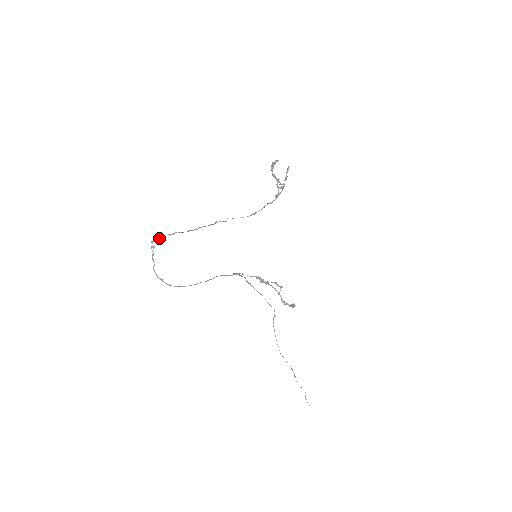
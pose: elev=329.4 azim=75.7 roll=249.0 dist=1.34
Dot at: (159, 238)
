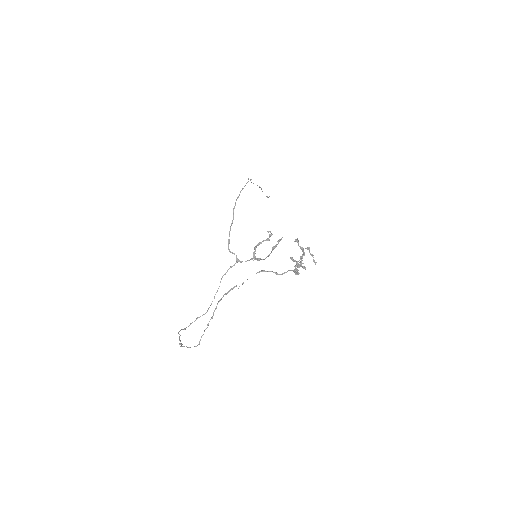
Dot at: occluded
